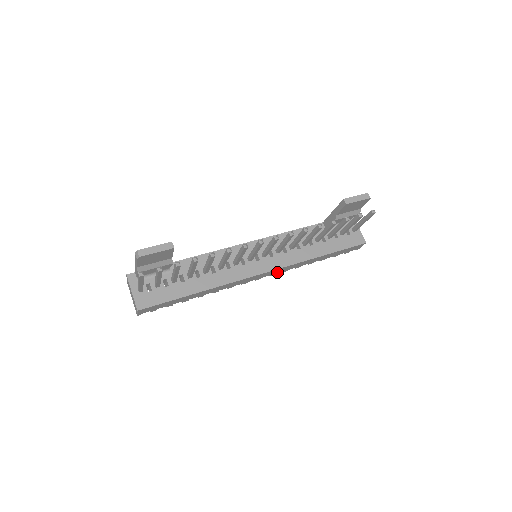
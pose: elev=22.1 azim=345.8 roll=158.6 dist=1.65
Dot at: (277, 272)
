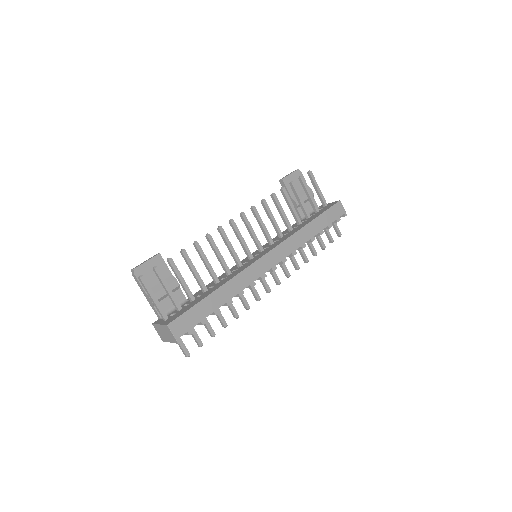
Dot at: (285, 255)
